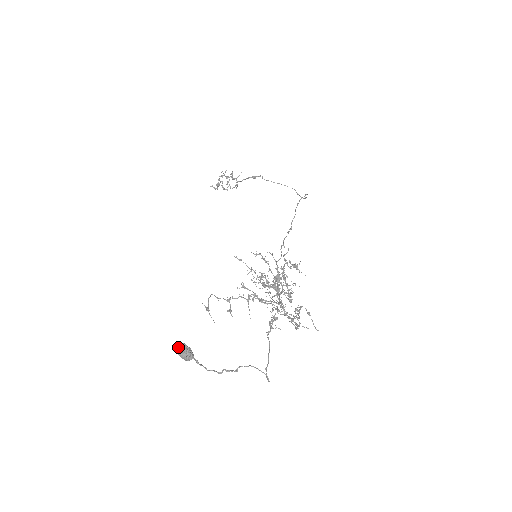
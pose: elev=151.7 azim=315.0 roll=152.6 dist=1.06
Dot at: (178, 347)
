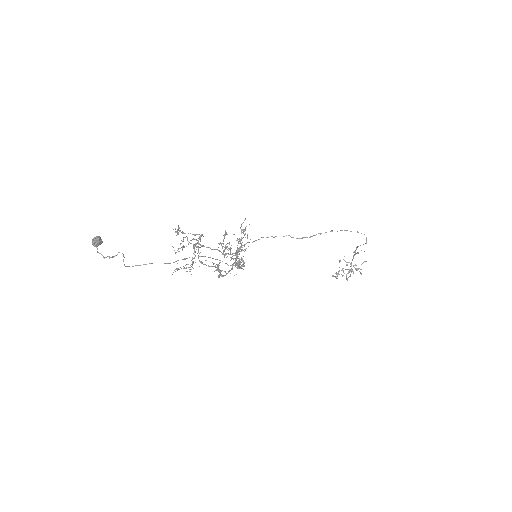
Dot at: (96, 238)
